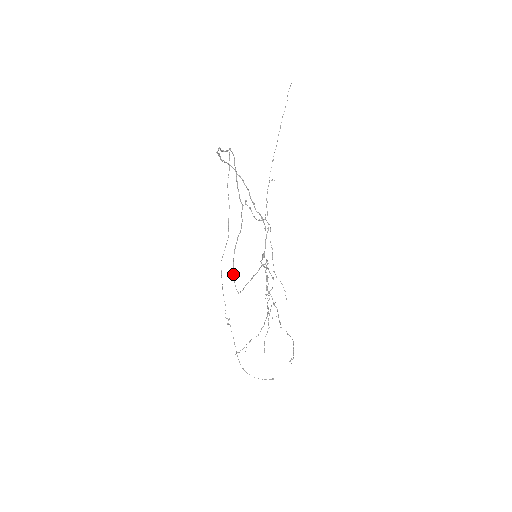
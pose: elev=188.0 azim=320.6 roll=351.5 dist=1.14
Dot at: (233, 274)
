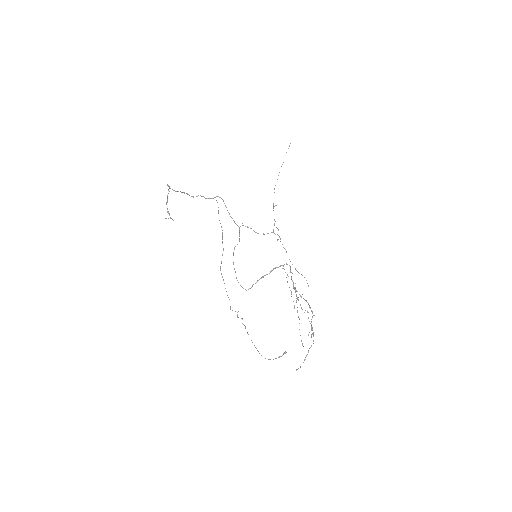
Dot at: occluded
